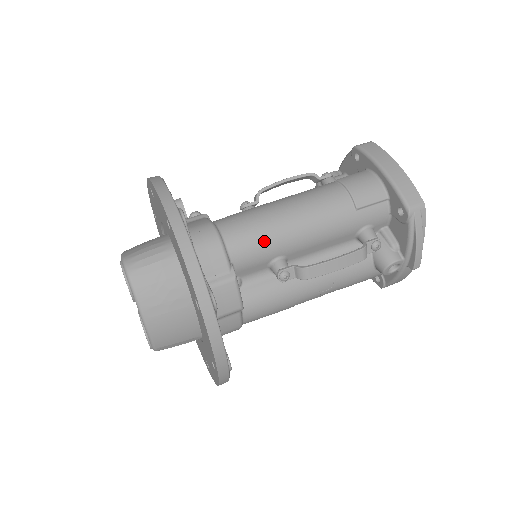
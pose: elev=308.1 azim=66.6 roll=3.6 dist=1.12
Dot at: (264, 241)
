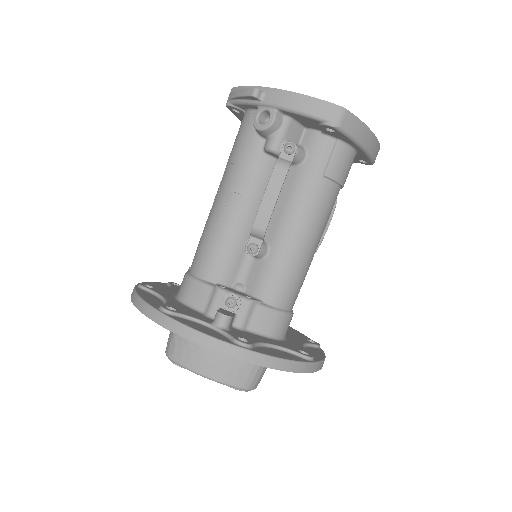
Dot at: occluded
